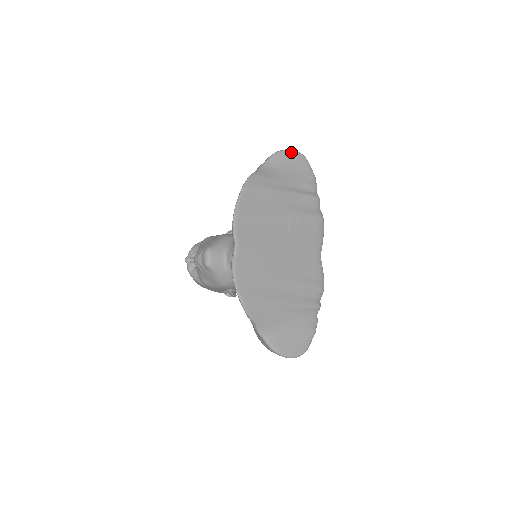
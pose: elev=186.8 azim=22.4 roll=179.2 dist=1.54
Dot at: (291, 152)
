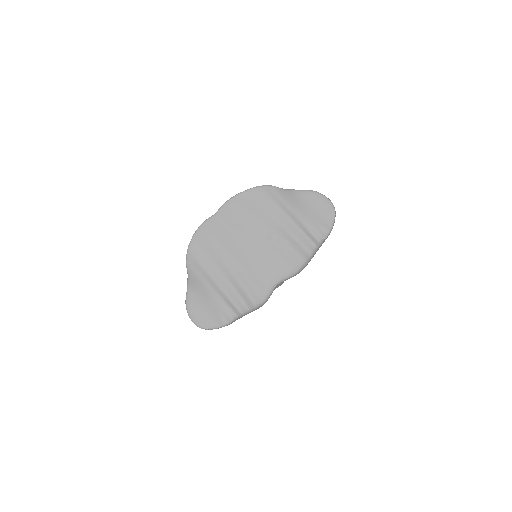
Dot at: (325, 199)
